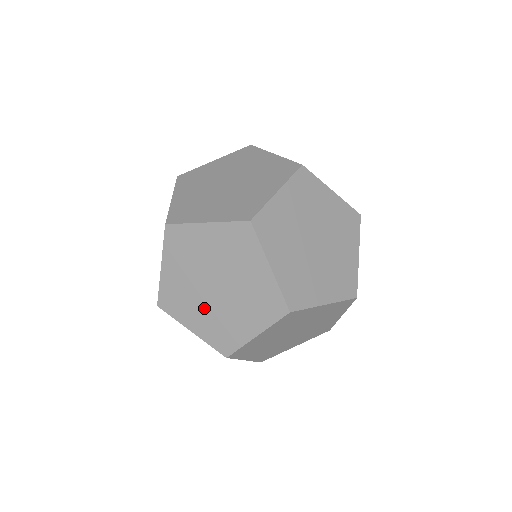
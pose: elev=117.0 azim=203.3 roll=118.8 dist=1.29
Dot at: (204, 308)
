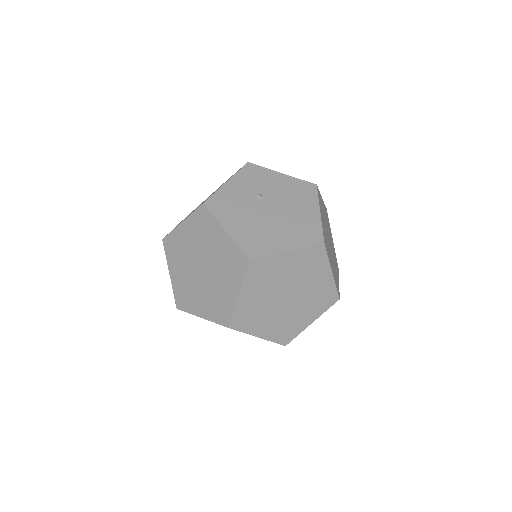
Dot at: occluded
